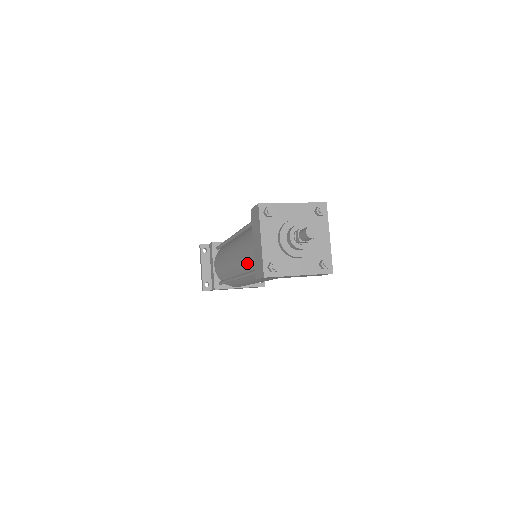
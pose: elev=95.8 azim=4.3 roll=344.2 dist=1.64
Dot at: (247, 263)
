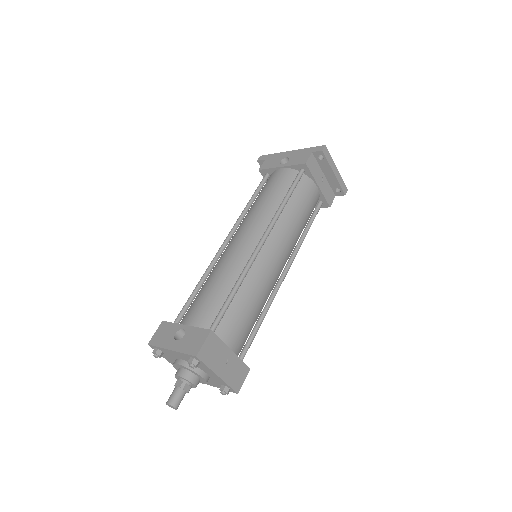
Dot at: occluded
